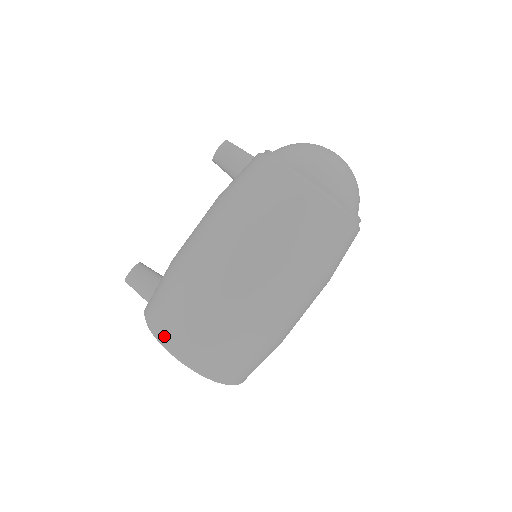
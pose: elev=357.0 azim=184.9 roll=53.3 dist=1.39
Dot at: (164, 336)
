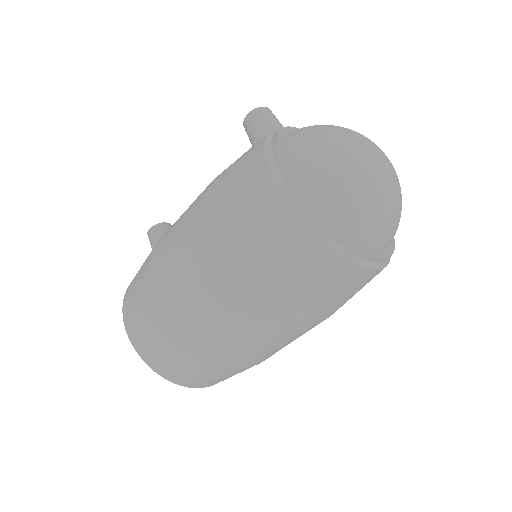
Dot at: (125, 302)
